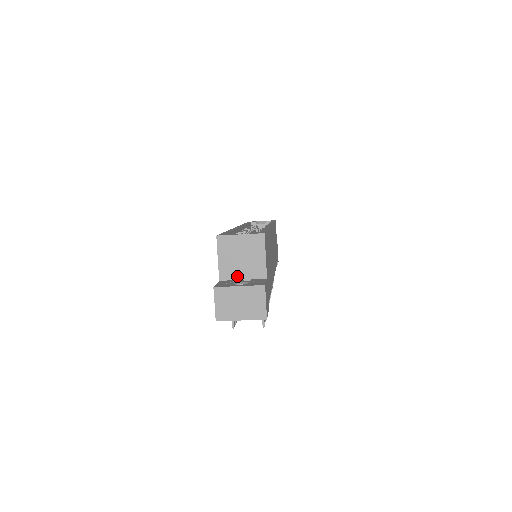
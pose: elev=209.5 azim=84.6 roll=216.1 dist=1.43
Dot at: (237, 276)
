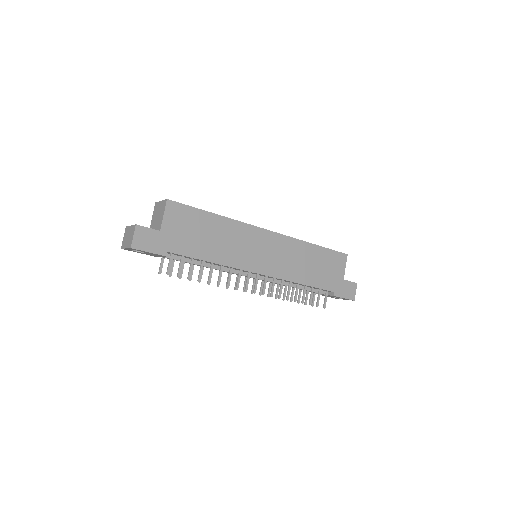
Dot at: occluded
